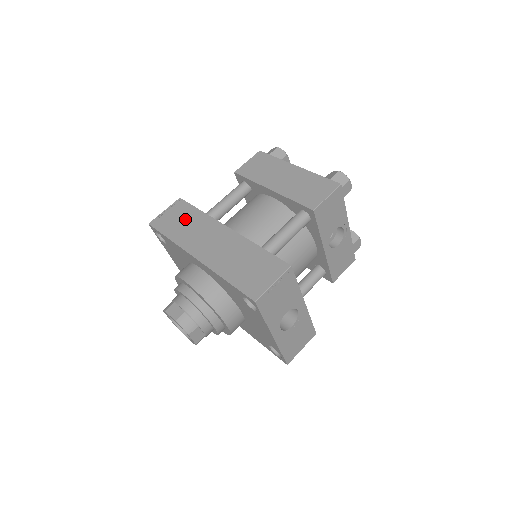
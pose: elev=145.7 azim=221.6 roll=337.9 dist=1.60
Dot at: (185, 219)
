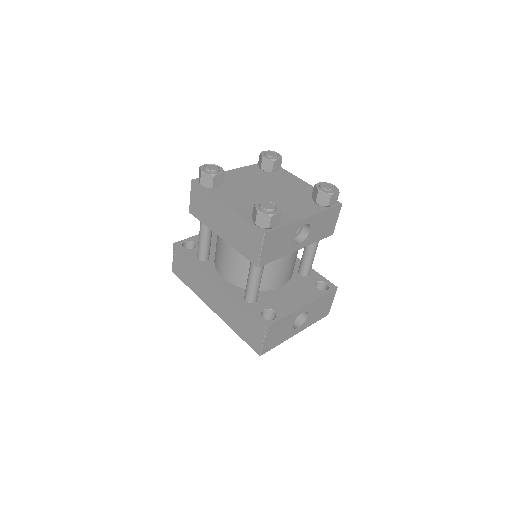
Dot at: (188, 269)
